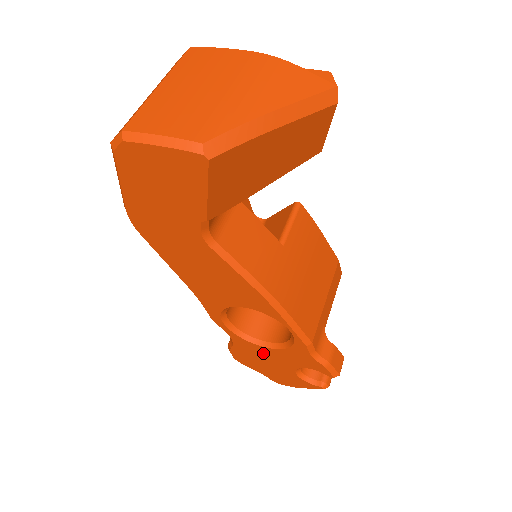
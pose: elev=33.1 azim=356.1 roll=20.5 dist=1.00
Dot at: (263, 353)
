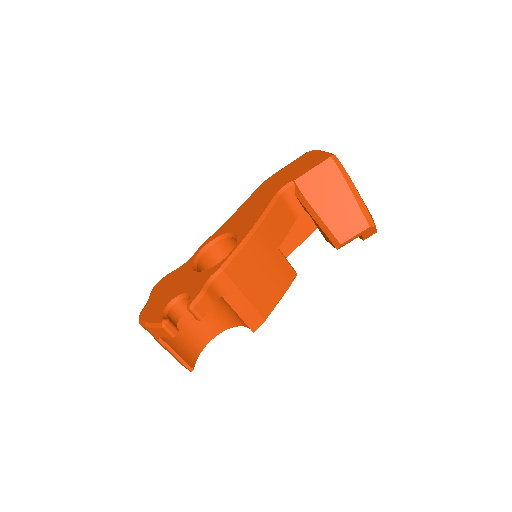
Dot at: (184, 277)
